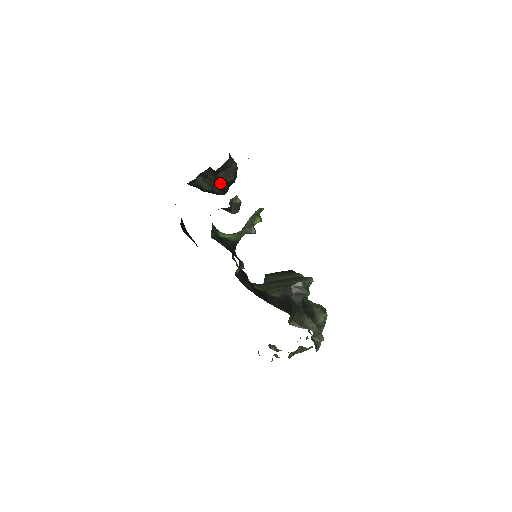
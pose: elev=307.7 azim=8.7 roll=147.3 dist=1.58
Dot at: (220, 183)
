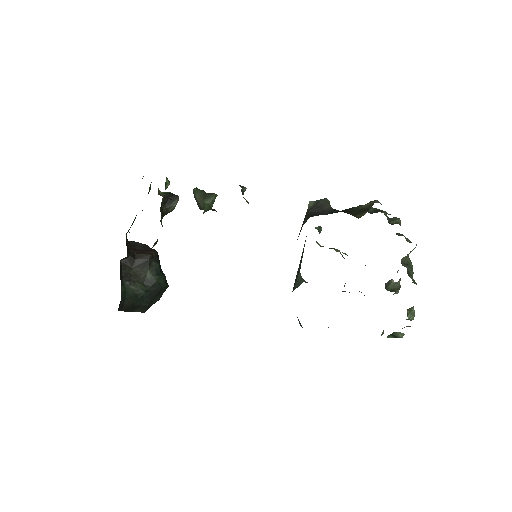
Dot at: (148, 266)
